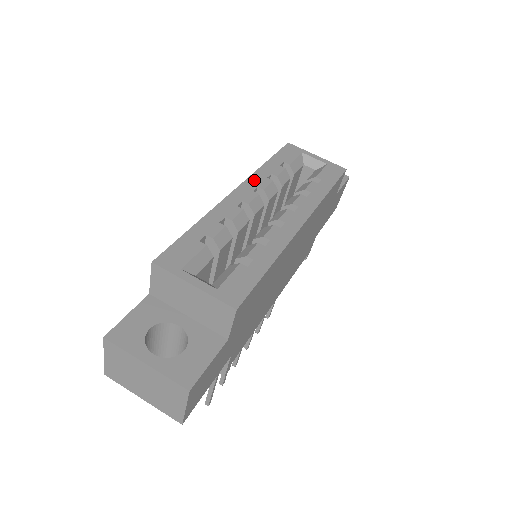
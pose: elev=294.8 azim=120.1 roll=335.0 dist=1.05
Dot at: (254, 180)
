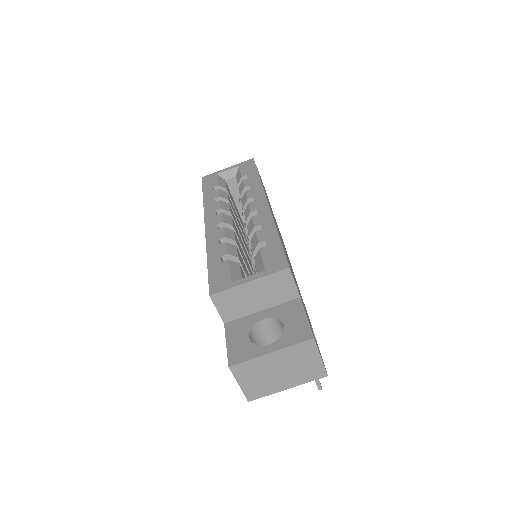
Dot at: (209, 210)
